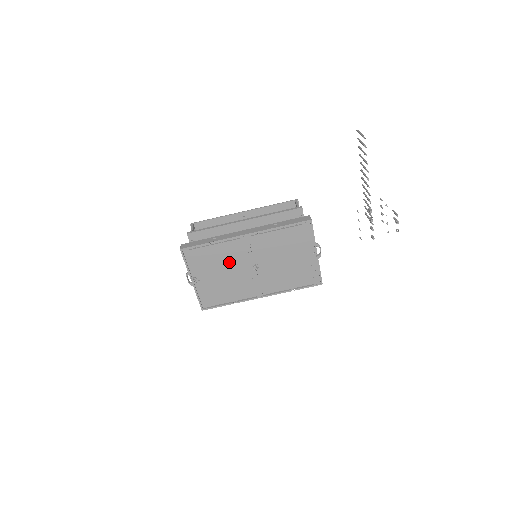
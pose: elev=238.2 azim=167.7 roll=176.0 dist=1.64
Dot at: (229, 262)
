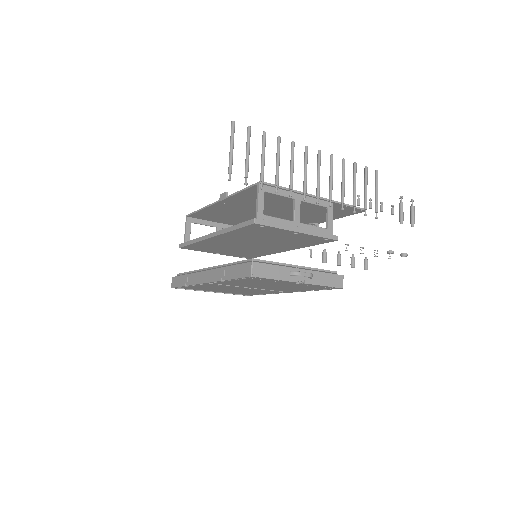
Dot at: (221, 288)
